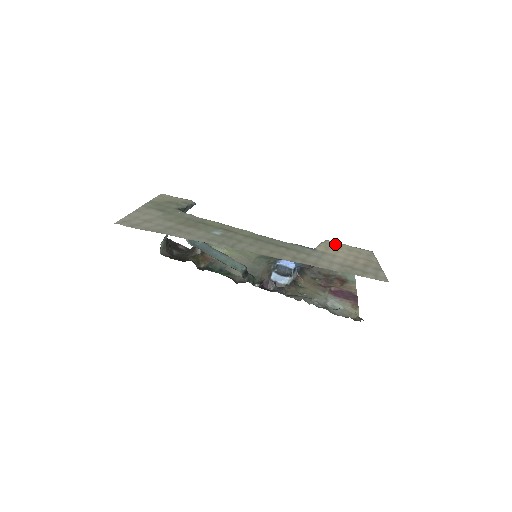
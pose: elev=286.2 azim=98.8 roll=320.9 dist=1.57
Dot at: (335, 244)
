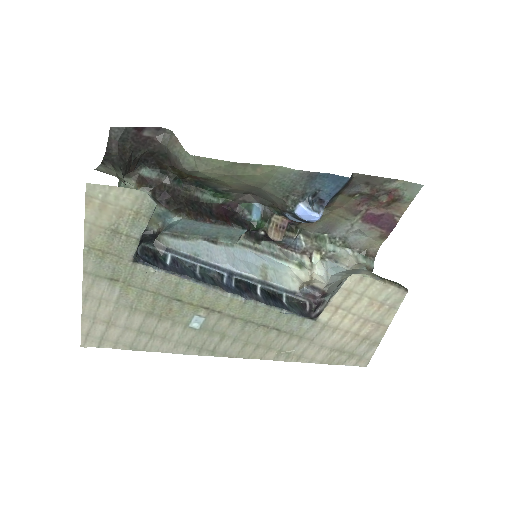
Dot at: (359, 289)
